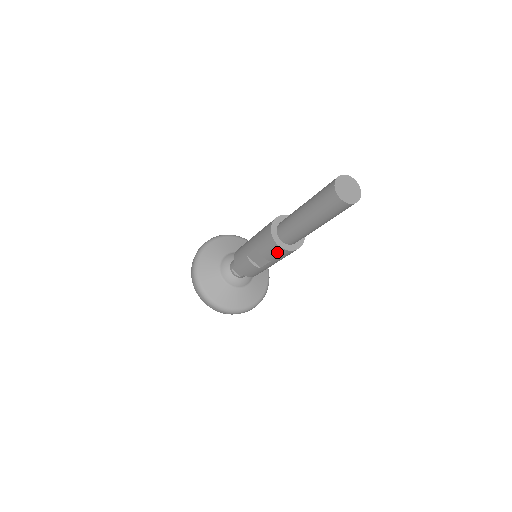
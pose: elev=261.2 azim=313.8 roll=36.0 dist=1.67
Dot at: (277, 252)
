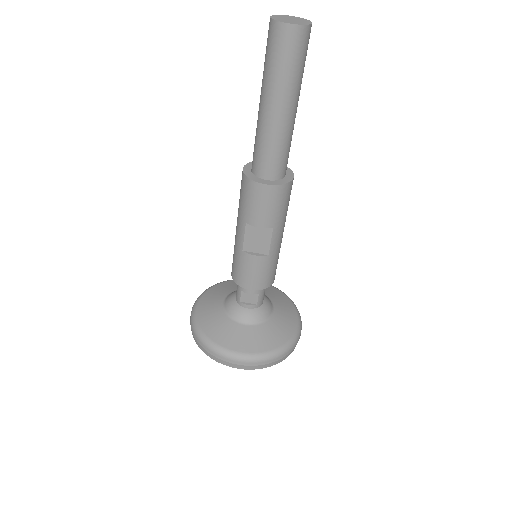
Dot at: (271, 200)
